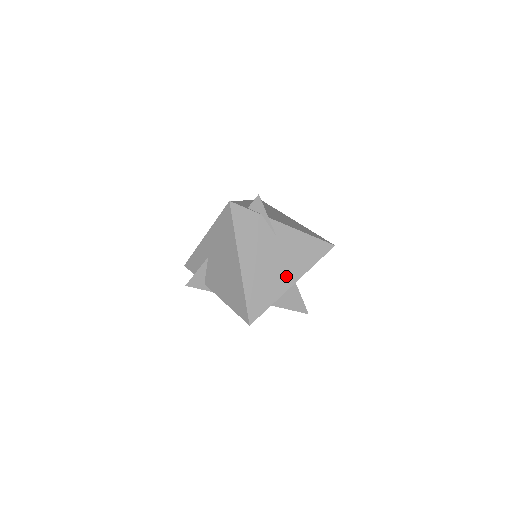
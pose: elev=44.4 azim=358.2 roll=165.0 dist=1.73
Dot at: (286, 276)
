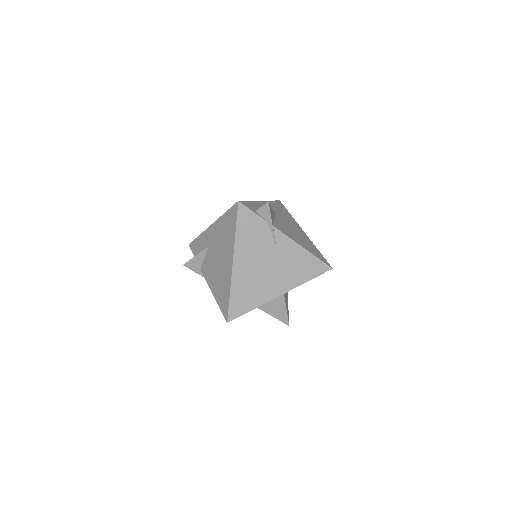
Dot at: (275, 286)
